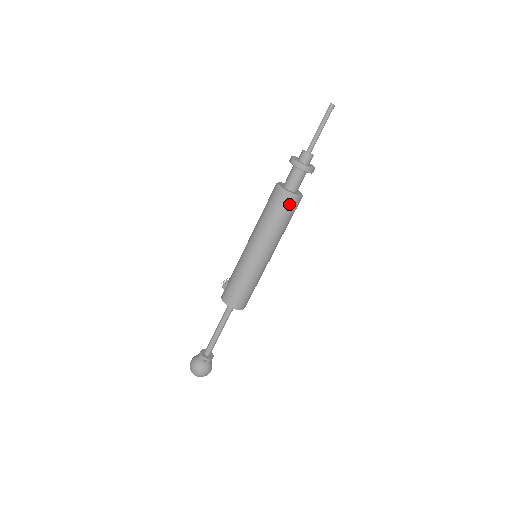
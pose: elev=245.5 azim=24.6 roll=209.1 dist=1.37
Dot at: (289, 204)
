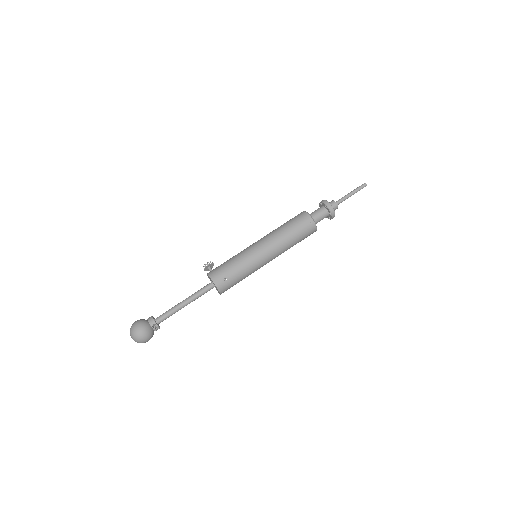
Dot at: (310, 232)
